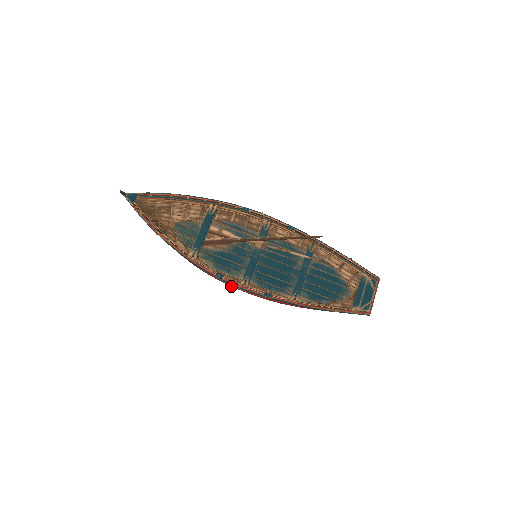
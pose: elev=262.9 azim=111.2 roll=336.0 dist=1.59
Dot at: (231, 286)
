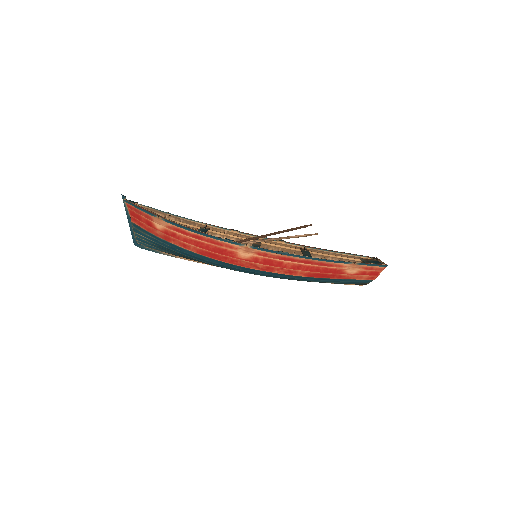
Dot at: (241, 259)
